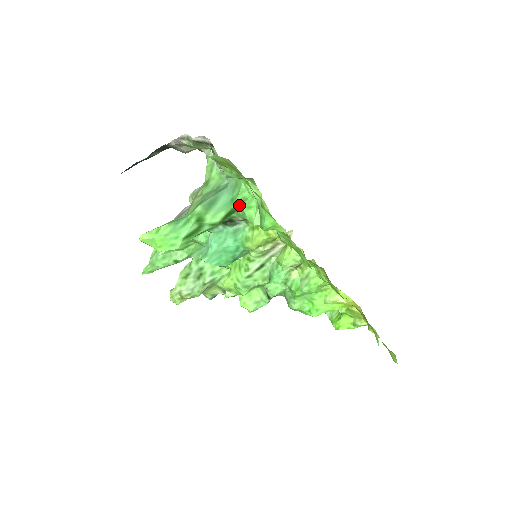
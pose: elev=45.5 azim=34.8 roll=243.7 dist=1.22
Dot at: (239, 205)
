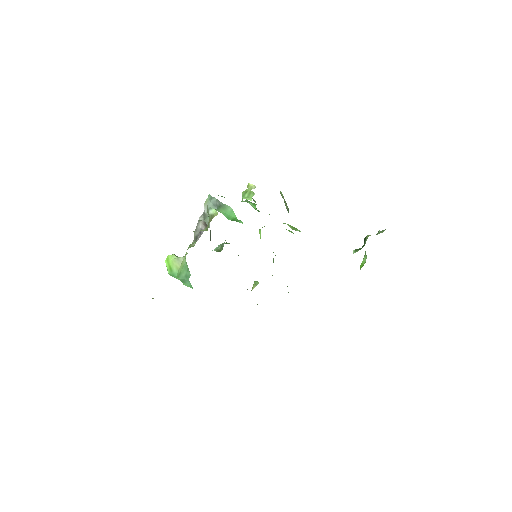
Dot at: occluded
